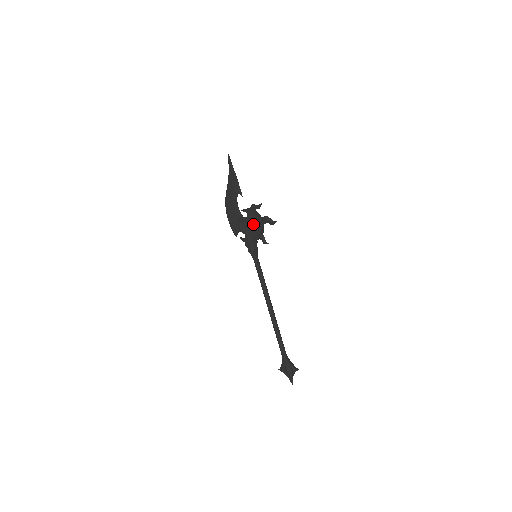
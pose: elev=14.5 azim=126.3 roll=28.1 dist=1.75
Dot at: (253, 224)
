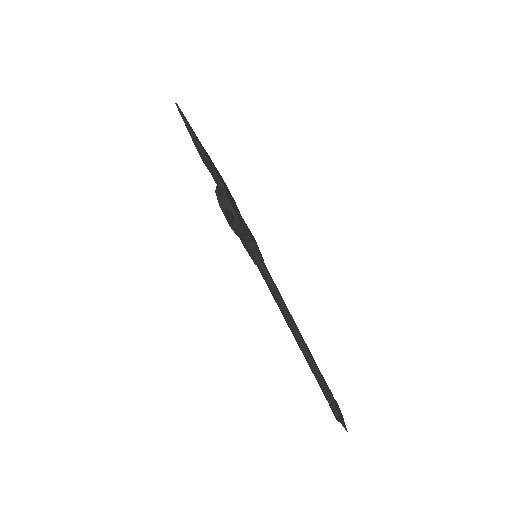
Dot at: occluded
